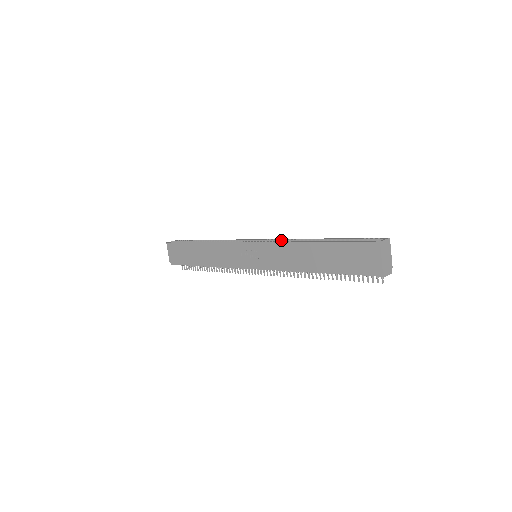
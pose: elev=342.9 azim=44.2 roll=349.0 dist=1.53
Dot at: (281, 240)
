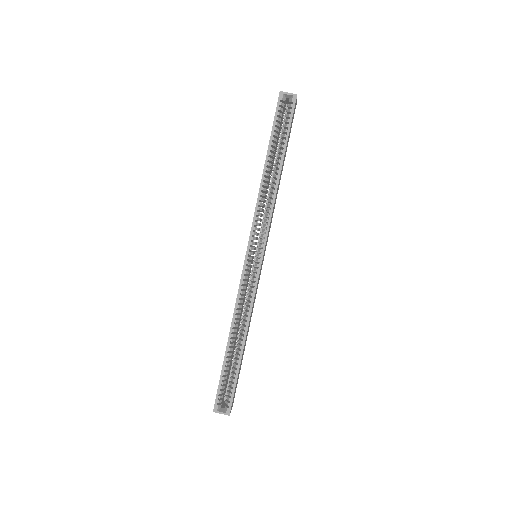
Dot at: occluded
